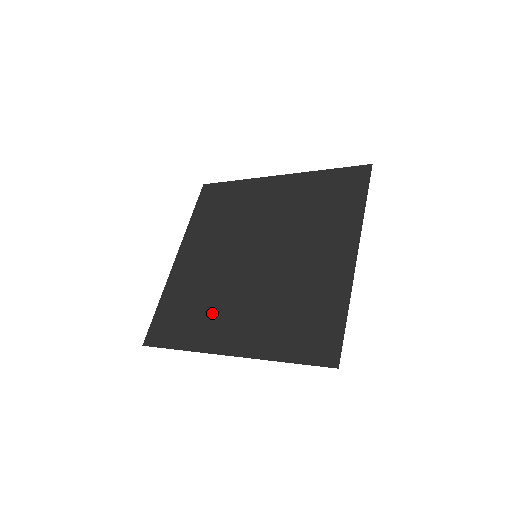
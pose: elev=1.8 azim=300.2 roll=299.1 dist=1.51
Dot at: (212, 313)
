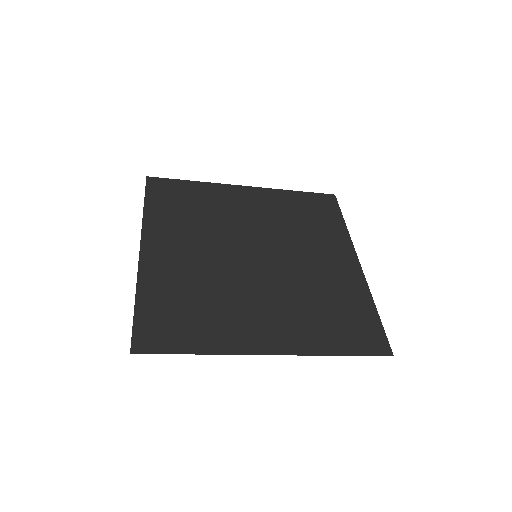
Dot at: (227, 311)
